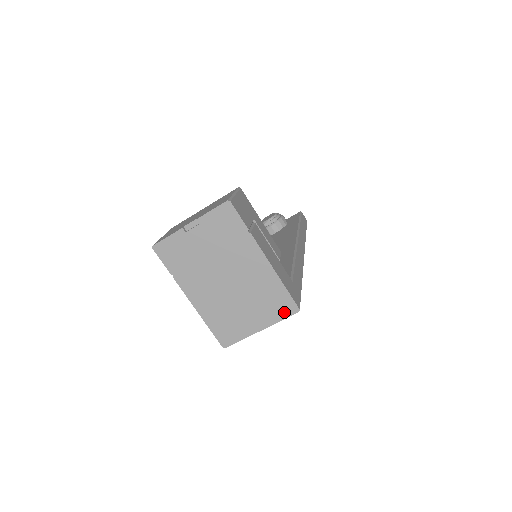
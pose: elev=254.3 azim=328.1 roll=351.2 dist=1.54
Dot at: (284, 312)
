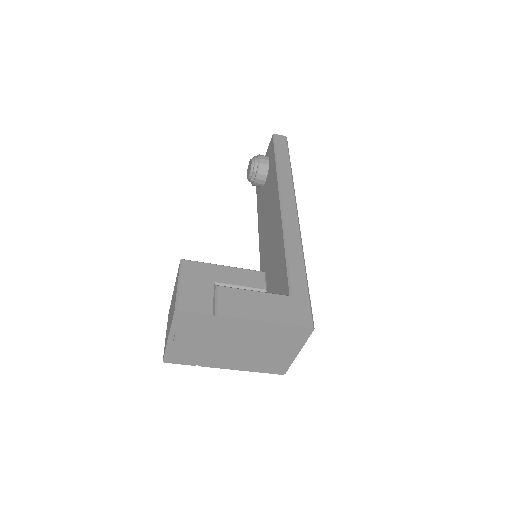
Dot at: (303, 336)
